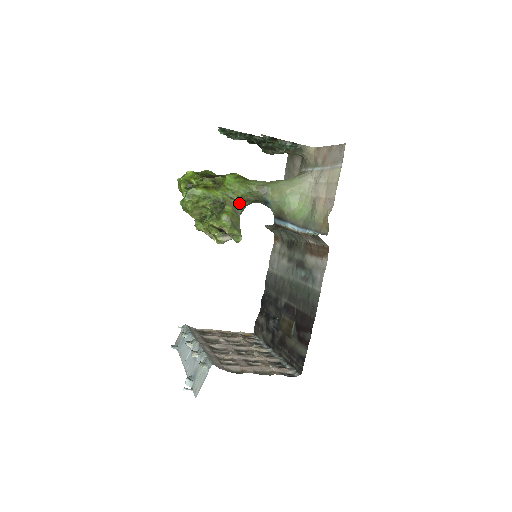
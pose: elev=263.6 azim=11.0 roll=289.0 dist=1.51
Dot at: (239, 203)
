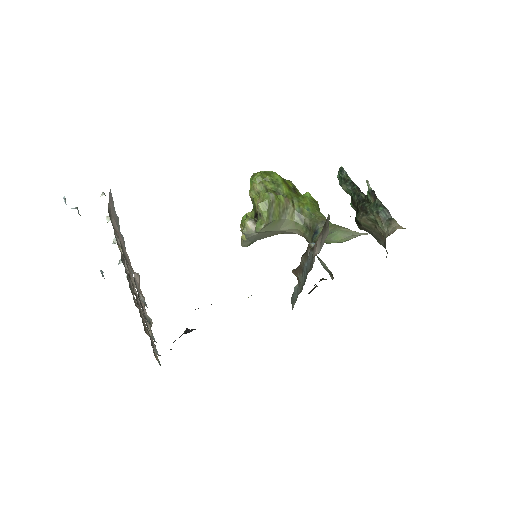
Dot at: (294, 211)
